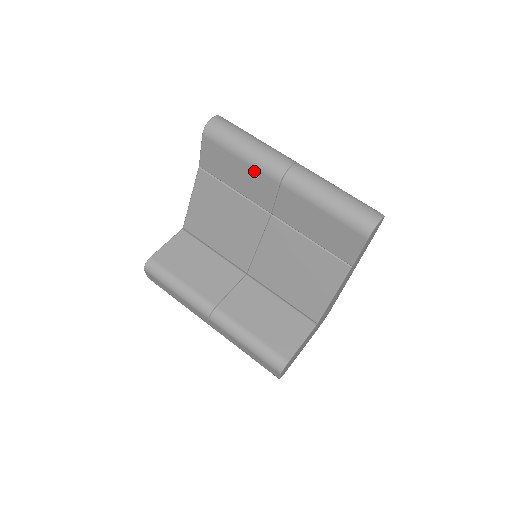
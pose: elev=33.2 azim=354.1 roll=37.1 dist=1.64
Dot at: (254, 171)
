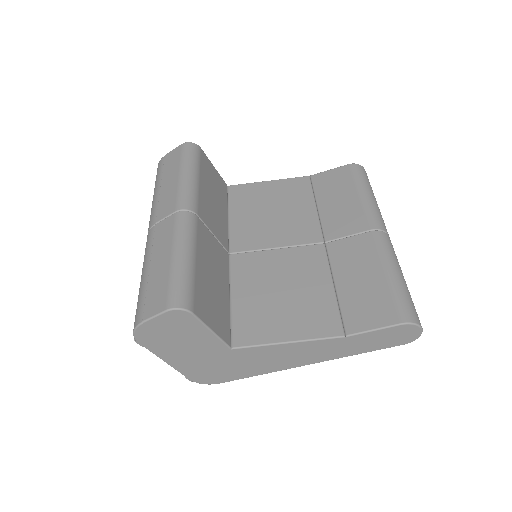
Dot at: (359, 209)
